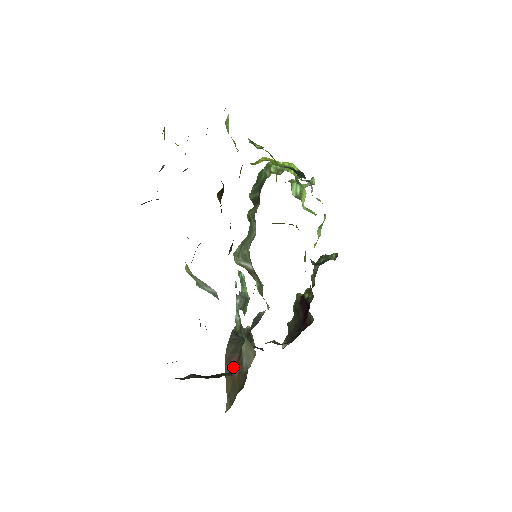
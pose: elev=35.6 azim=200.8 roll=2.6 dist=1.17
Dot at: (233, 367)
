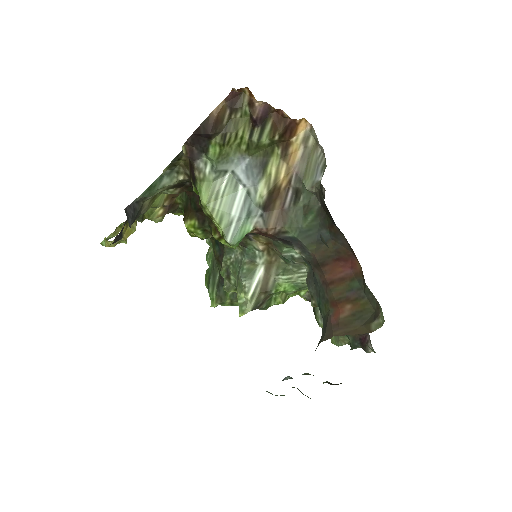
Dot at: (339, 317)
